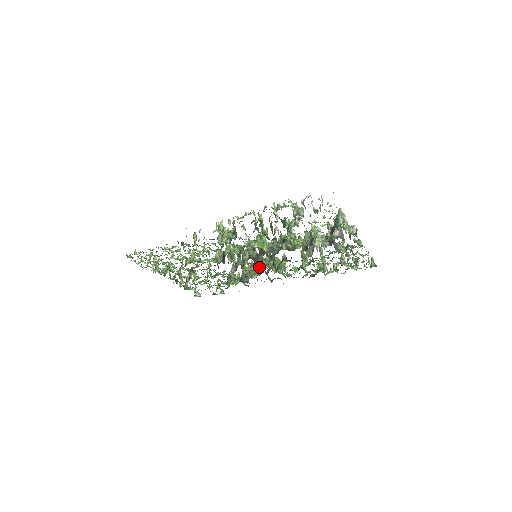
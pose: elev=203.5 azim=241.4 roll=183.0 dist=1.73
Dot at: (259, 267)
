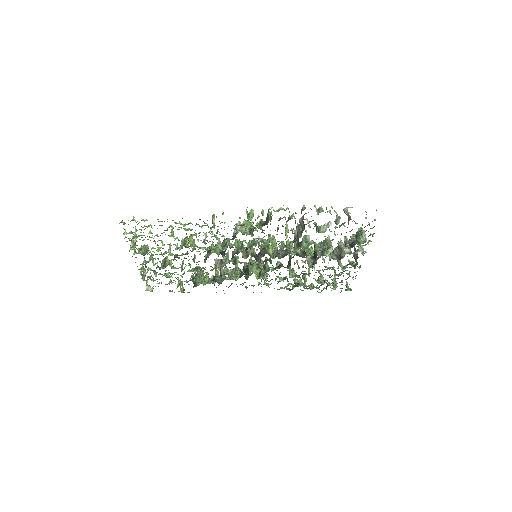
Dot at: (249, 269)
